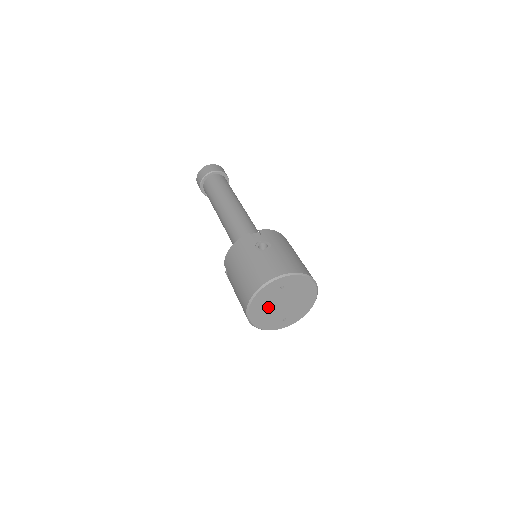
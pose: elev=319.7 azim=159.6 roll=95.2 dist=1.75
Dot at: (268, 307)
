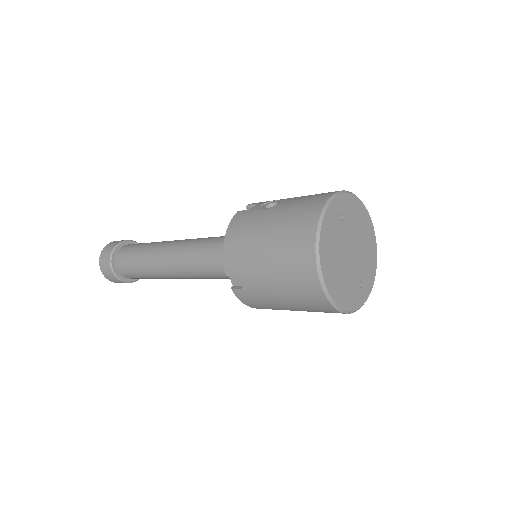
Dot at: (338, 261)
